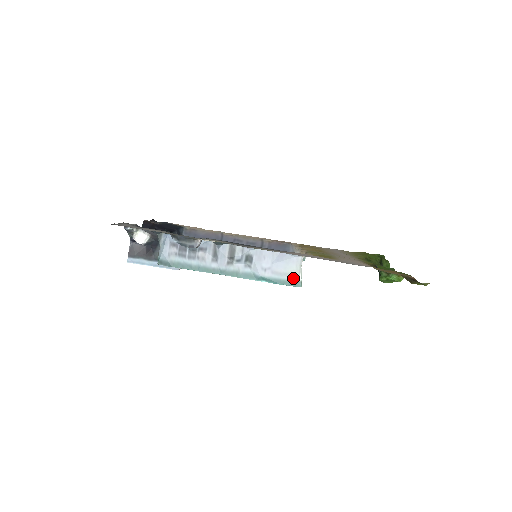
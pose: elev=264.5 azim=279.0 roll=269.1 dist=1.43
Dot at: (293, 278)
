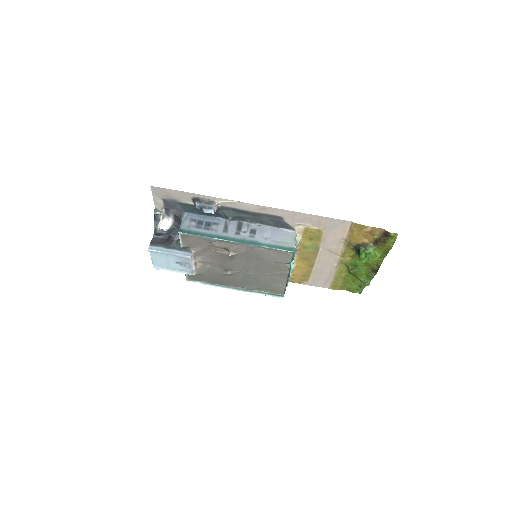
Dot at: (289, 245)
